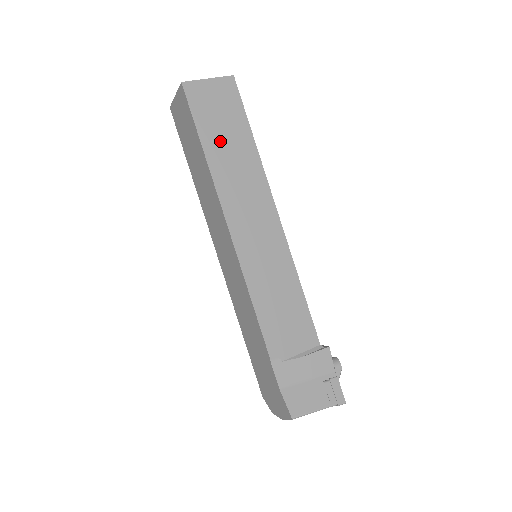
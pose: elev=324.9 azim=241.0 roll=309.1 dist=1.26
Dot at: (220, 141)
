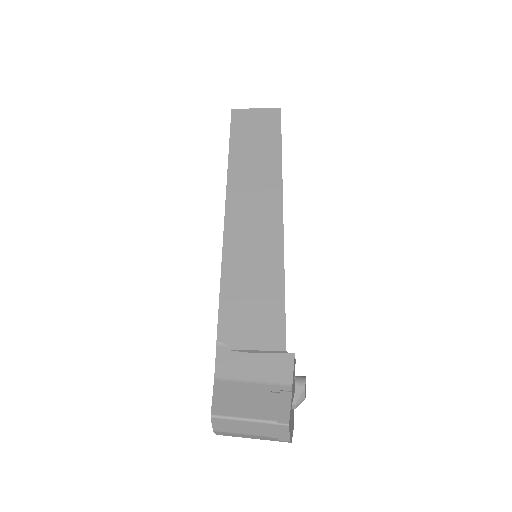
Dot at: (247, 149)
